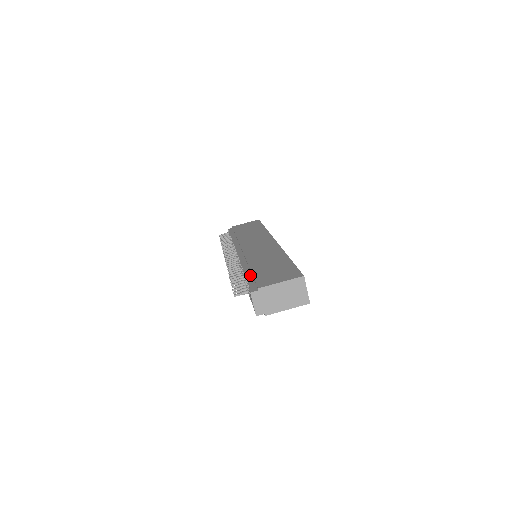
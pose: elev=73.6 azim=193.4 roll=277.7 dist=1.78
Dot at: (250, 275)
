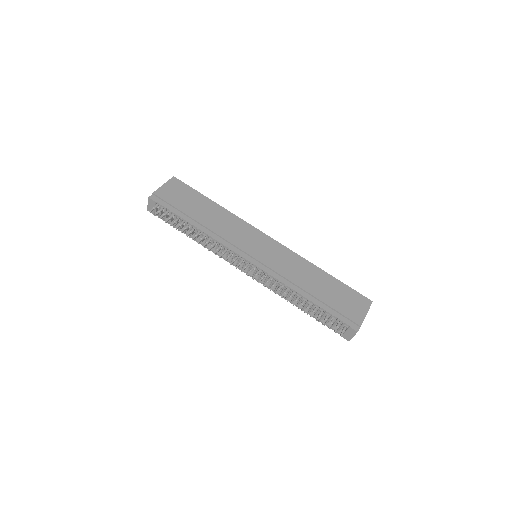
Dot at: (324, 306)
